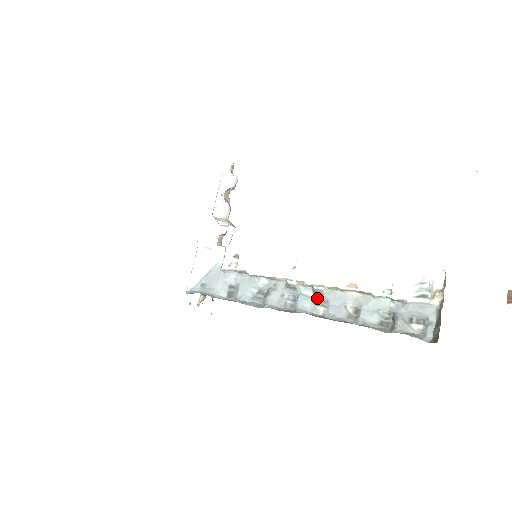
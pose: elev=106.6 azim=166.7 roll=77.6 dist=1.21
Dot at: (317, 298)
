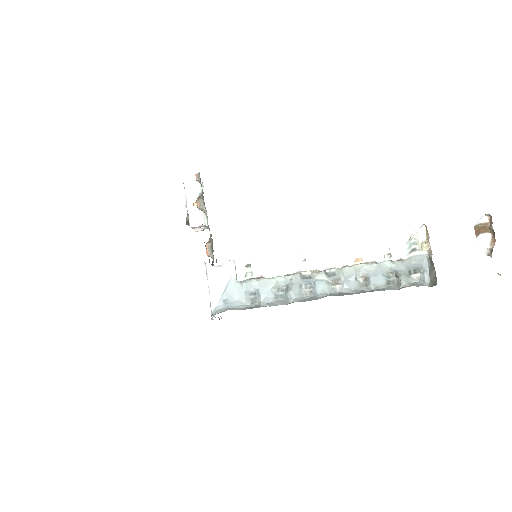
Dot at: (331, 279)
